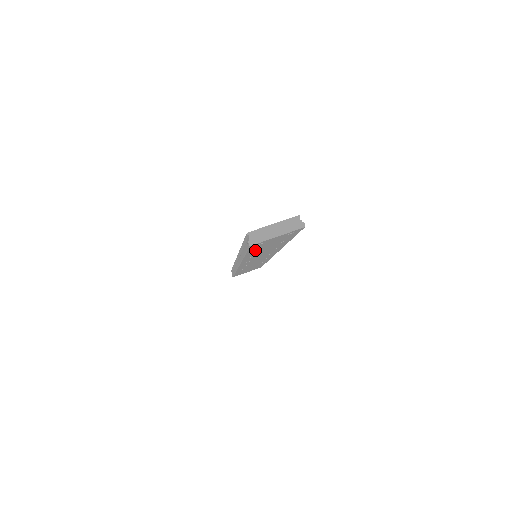
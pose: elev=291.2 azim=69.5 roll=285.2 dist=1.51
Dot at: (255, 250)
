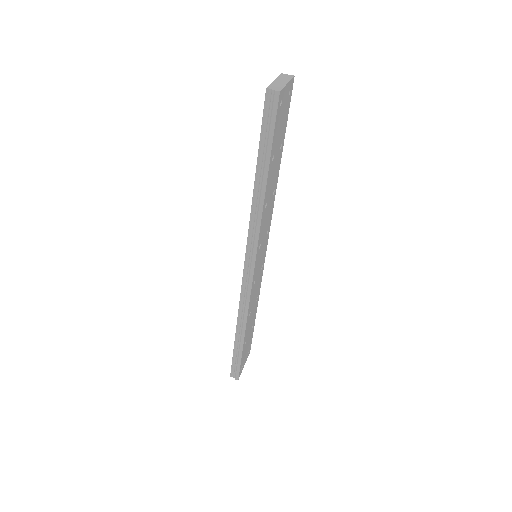
Dot at: (273, 150)
